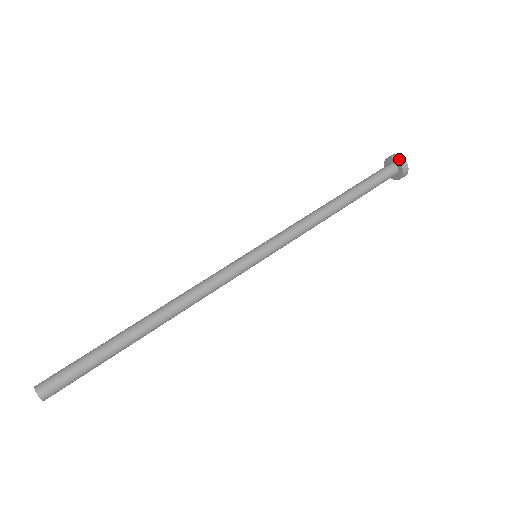
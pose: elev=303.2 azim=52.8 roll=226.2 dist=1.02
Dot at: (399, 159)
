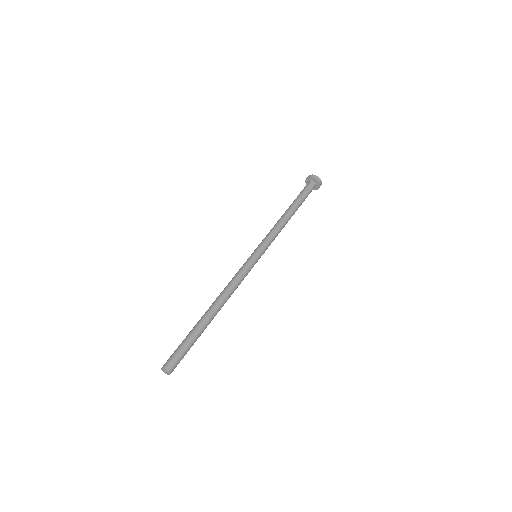
Dot at: (316, 178)
